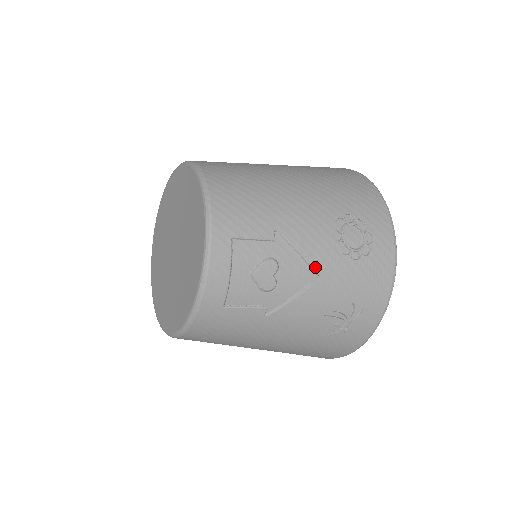
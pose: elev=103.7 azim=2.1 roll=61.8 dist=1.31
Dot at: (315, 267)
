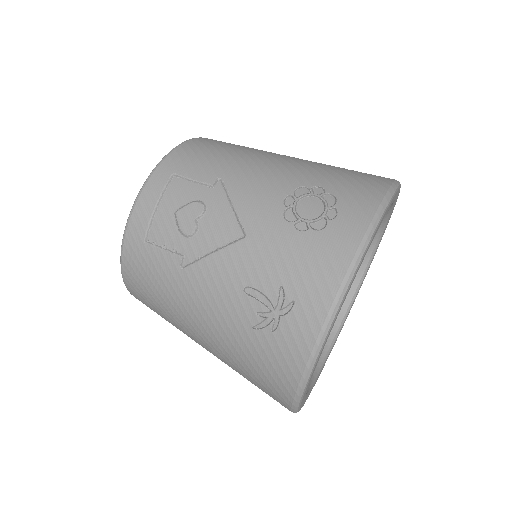
Dot at: (244, 223)
